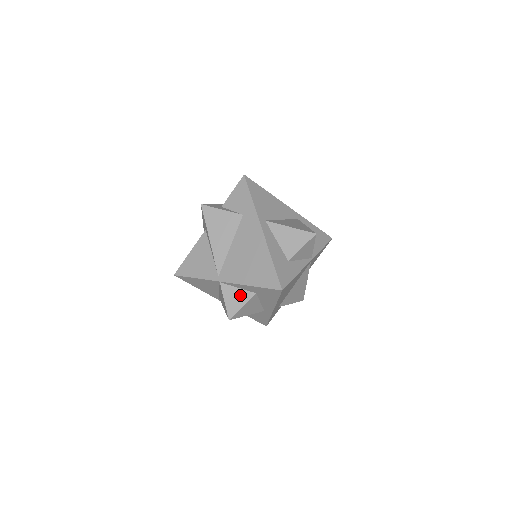
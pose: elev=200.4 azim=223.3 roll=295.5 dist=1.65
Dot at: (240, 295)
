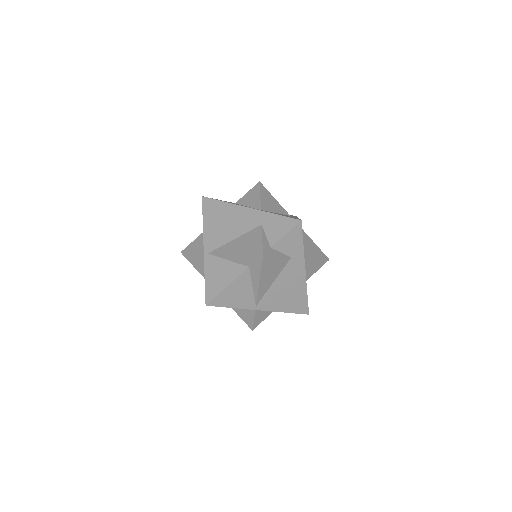
Dot at: (266, 313)
